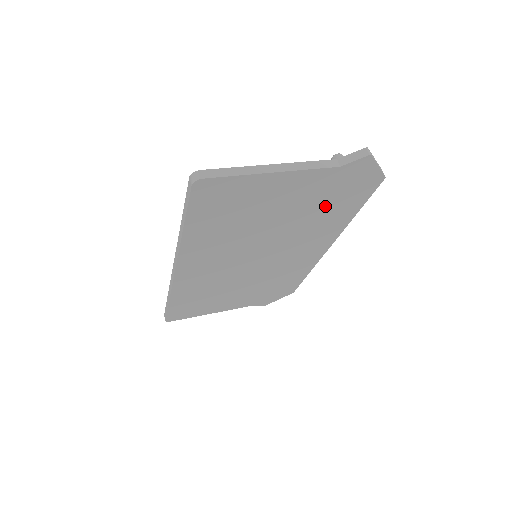
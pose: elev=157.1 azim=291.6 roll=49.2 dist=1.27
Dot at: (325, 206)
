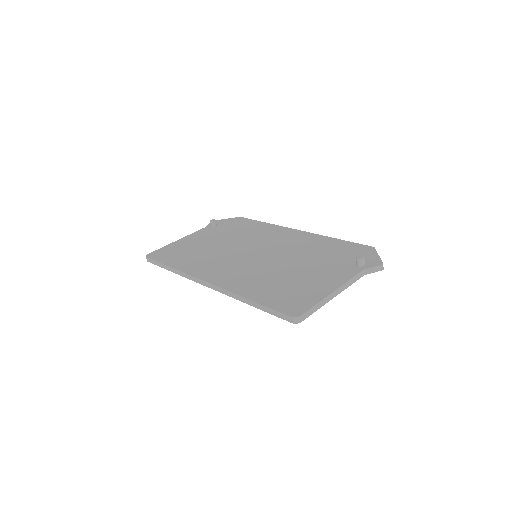
Dot at: occluded
